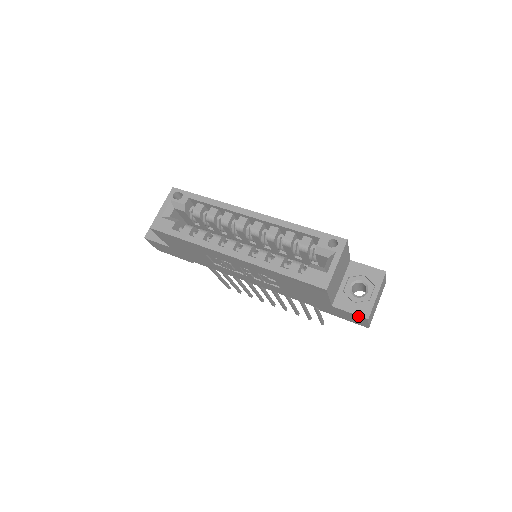
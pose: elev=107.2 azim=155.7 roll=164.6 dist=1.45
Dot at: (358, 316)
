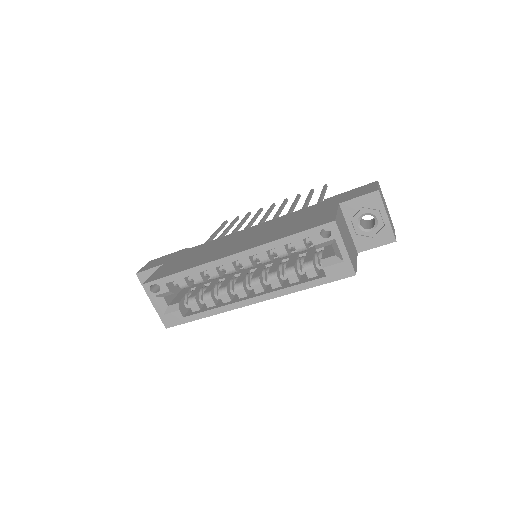
Dot at: (385, 244)
